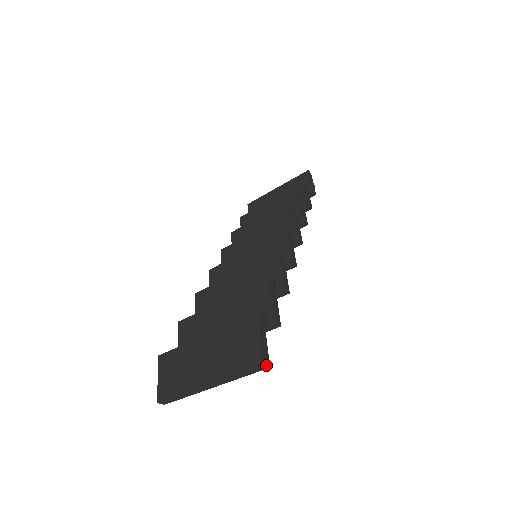
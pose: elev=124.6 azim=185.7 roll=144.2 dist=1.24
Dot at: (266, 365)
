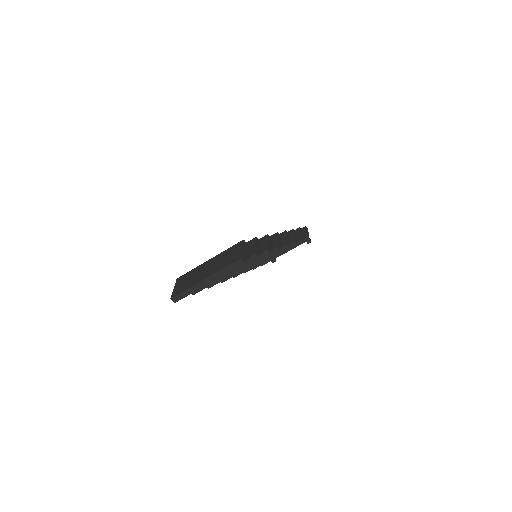
Dot at: (243, 260)
